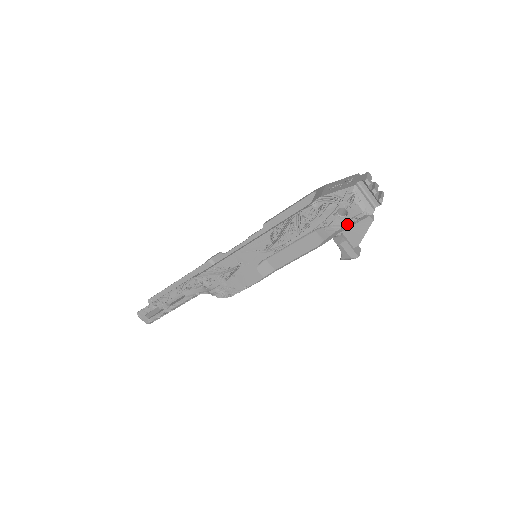
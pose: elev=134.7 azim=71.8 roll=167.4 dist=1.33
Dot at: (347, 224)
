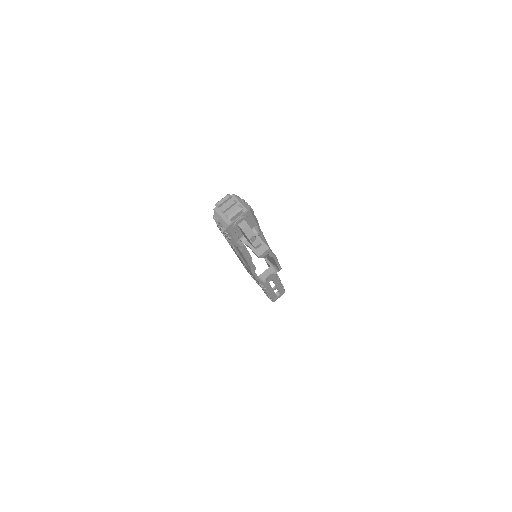
Dot at: (229, 236)
